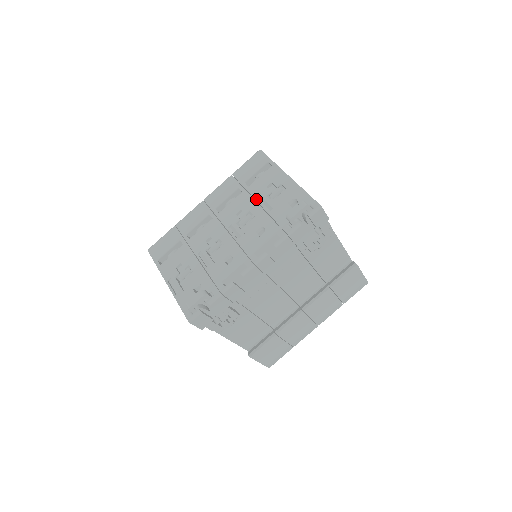
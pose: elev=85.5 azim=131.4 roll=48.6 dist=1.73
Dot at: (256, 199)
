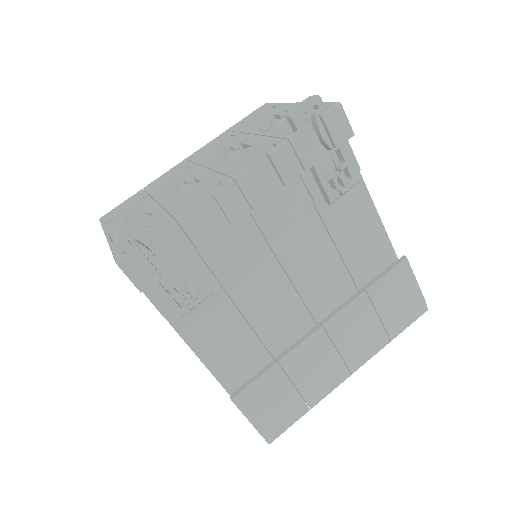
Dot at: (251, 132)
